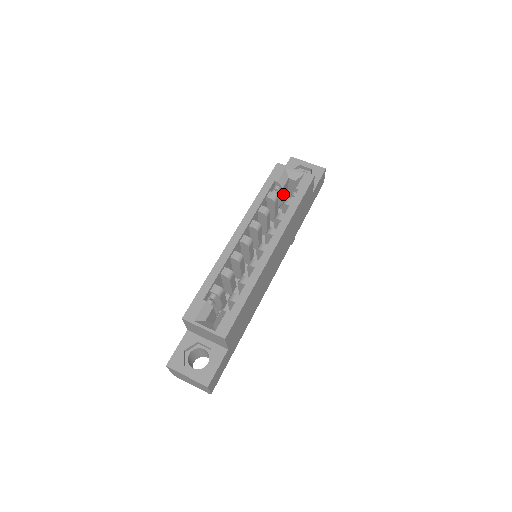
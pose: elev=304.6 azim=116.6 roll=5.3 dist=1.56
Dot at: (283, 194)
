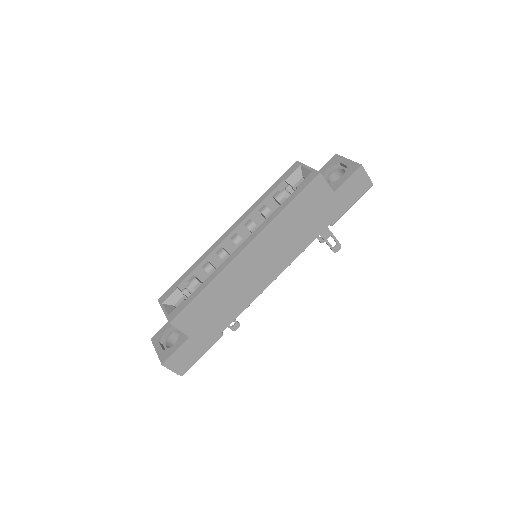
Dot at: occluded
